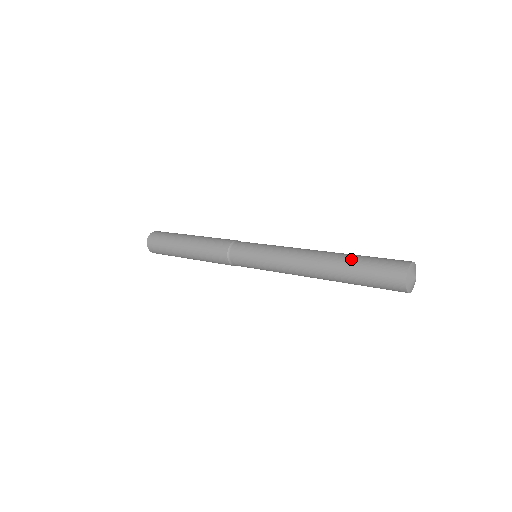
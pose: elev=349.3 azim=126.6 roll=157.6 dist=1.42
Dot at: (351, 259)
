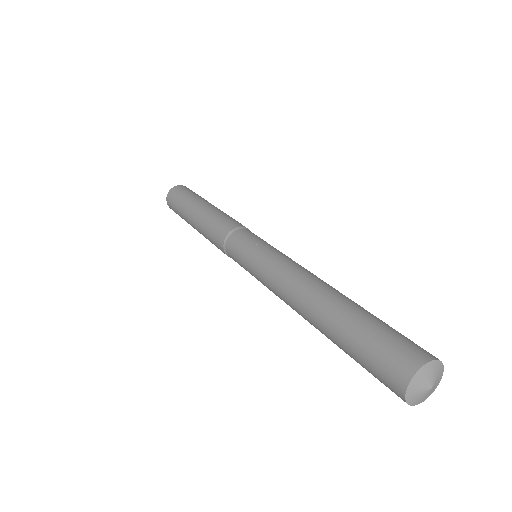
Dot at: (335, 339)
